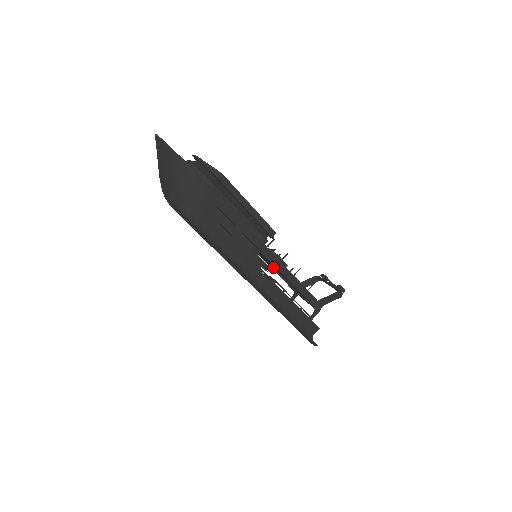
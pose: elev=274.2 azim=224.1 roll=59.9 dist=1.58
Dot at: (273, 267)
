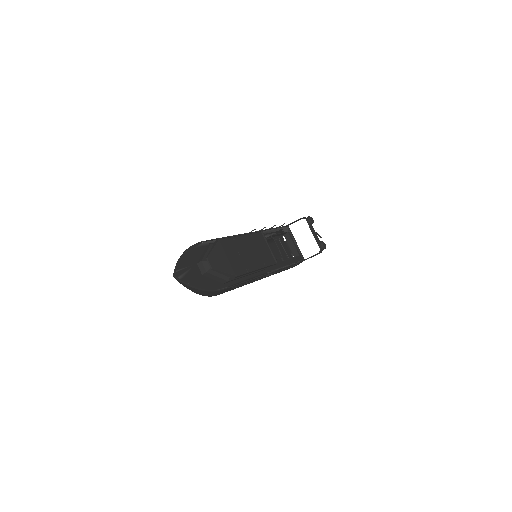
Dot at: occluded
